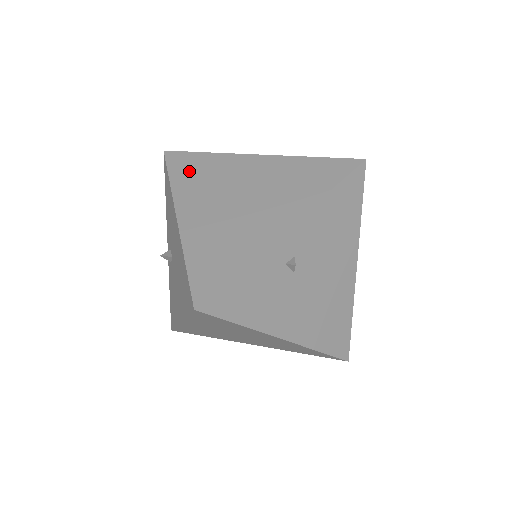
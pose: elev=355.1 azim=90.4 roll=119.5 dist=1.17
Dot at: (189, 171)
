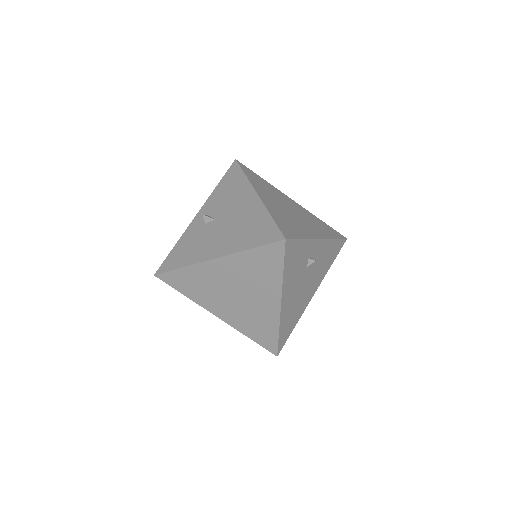
Dot at: (256, 179)
